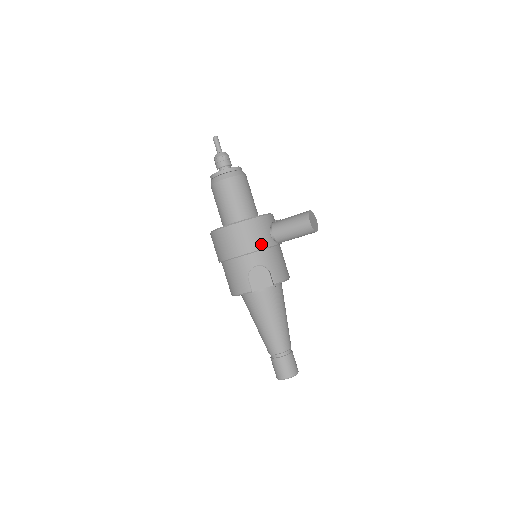
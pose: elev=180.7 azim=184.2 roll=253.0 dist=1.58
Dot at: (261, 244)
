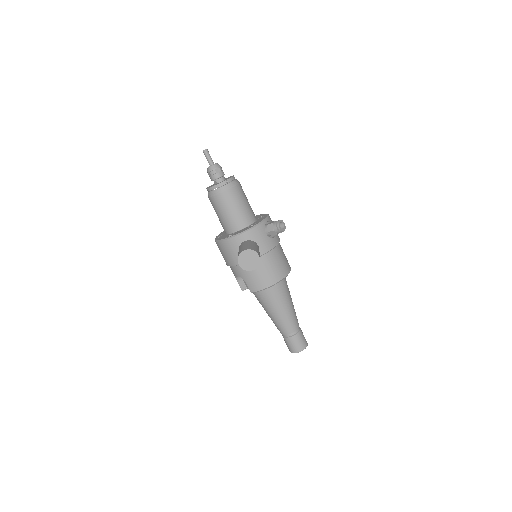
Dot at: (233, 262)
